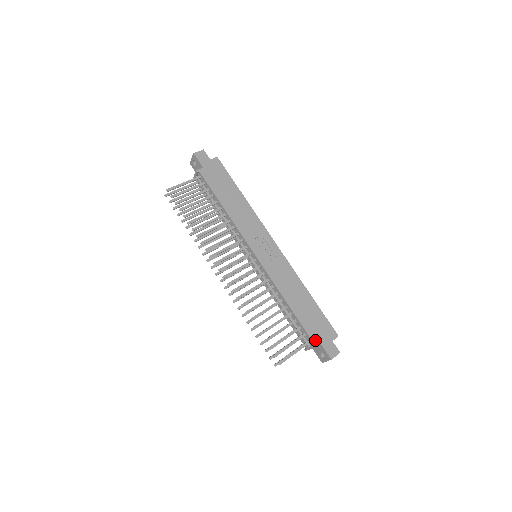
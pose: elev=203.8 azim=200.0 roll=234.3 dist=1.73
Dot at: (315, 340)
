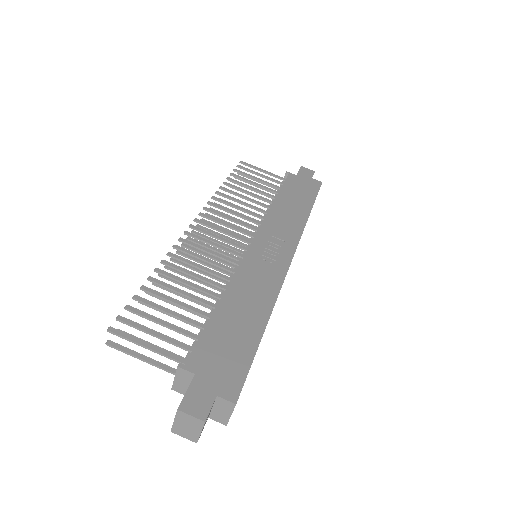
Dot at: (193, 363)
